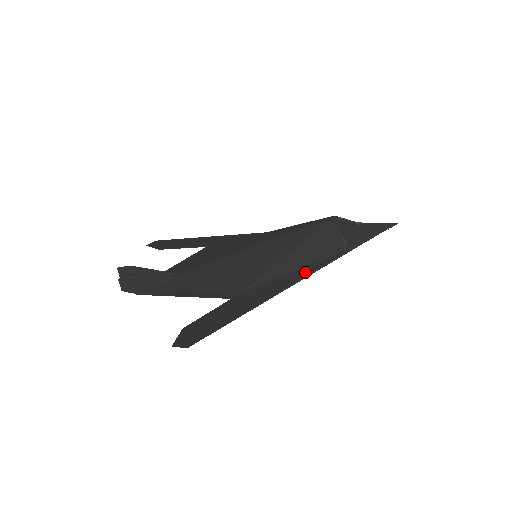
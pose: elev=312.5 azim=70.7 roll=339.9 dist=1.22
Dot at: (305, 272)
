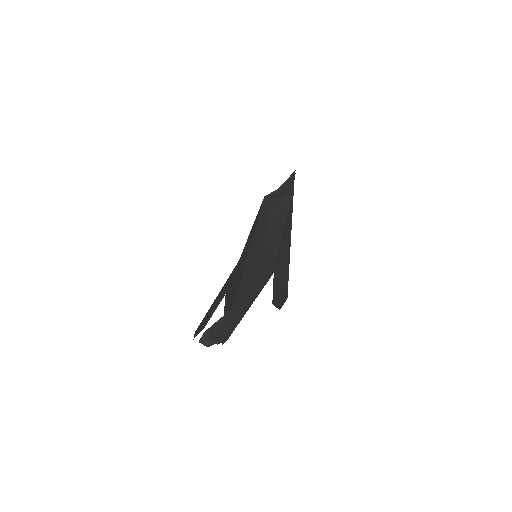
Dot at: (288, 225)
